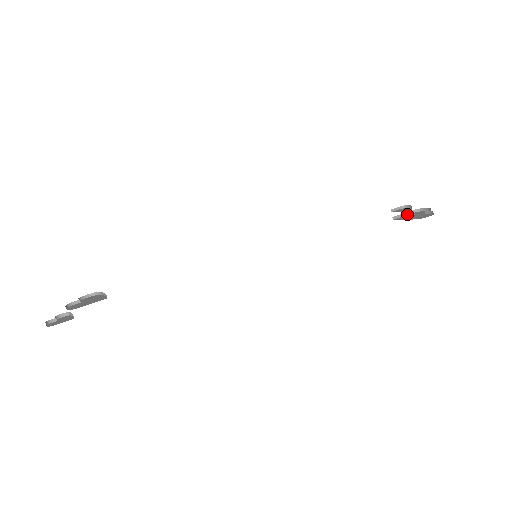
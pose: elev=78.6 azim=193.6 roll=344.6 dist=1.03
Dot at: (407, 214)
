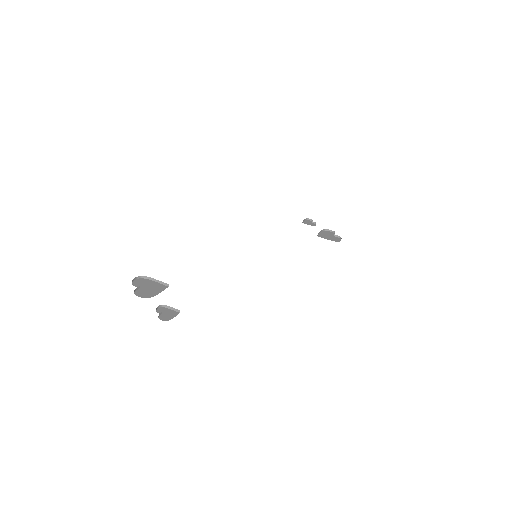
Dot at: (321, 232)
